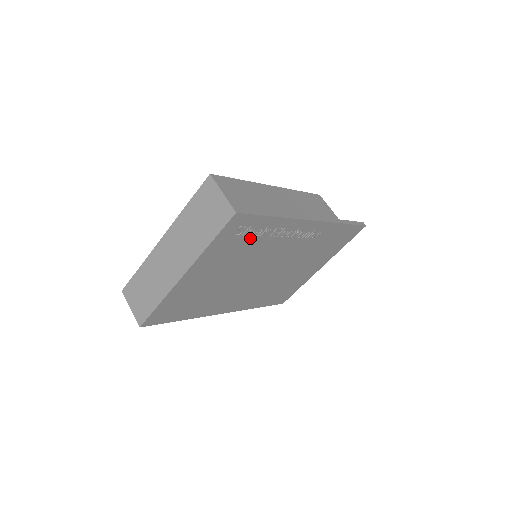
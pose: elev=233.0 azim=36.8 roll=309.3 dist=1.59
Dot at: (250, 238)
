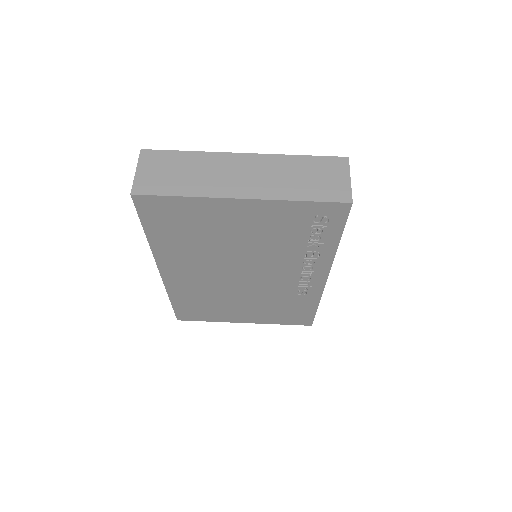
Dot at: (305, 235)
